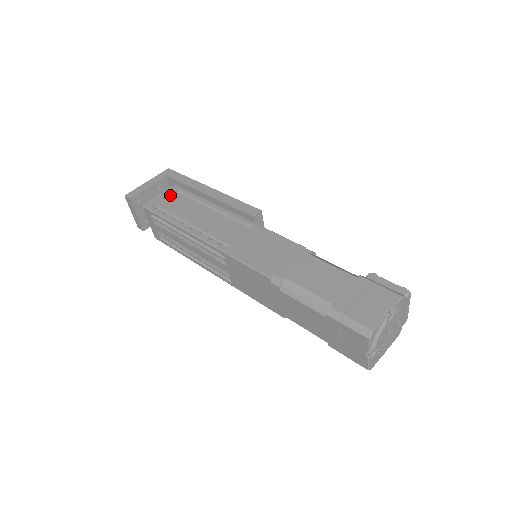
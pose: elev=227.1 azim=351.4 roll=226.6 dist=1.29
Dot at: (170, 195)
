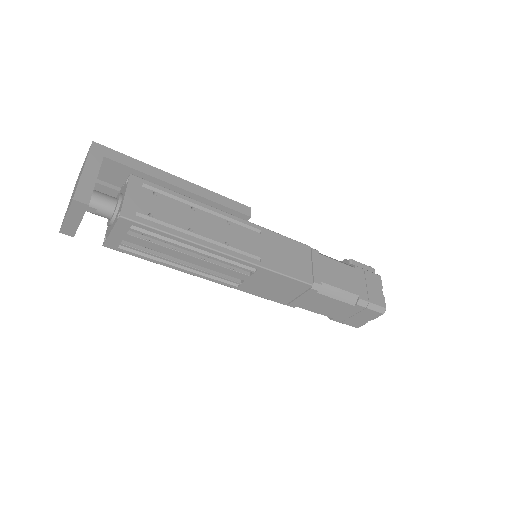
Dot at: (141, 193)
